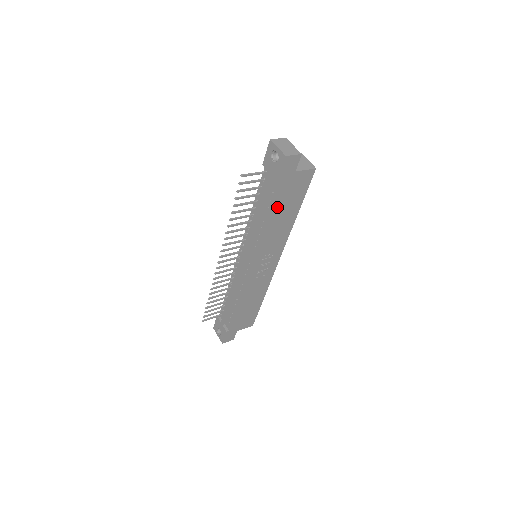
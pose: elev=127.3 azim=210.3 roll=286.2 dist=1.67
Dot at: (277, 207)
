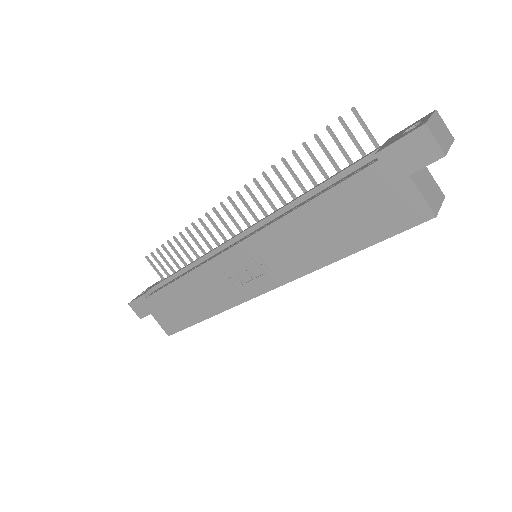
Dot at: (337, 201)
